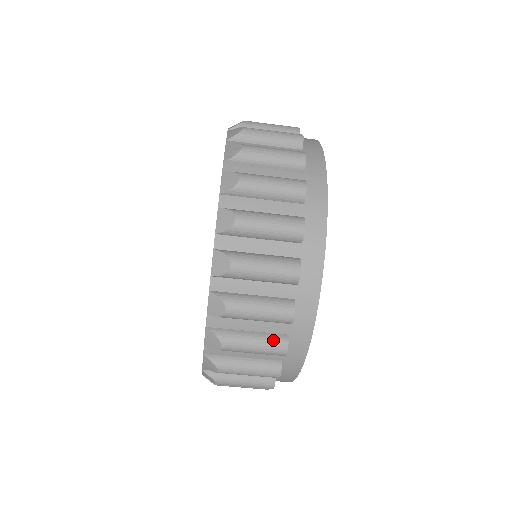
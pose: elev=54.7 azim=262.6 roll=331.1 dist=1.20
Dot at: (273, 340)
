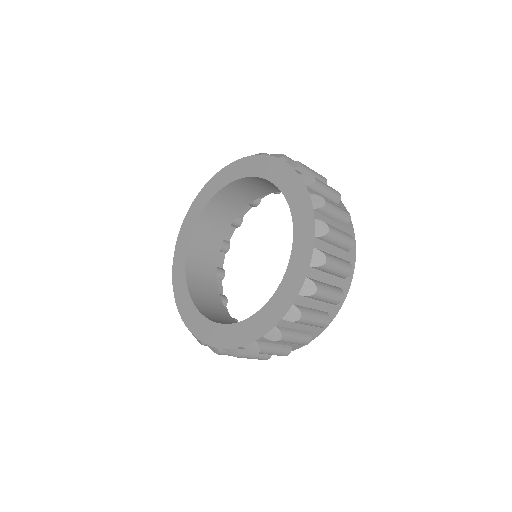
Dot at: (306, 336)
